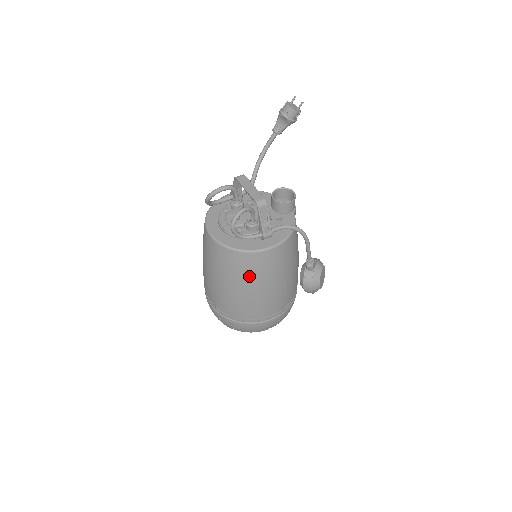
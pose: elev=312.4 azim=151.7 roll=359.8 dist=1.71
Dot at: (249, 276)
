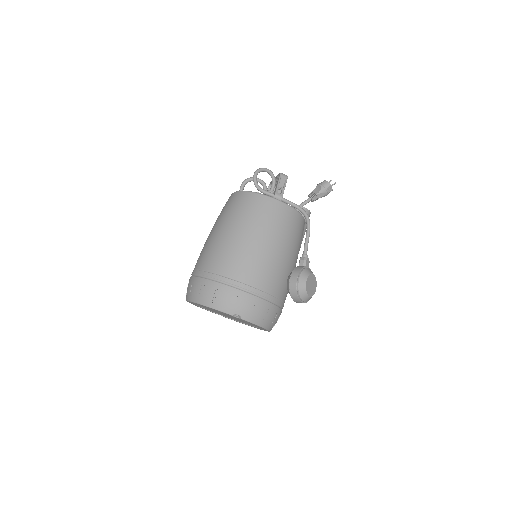
Dot at: (248, 217)
